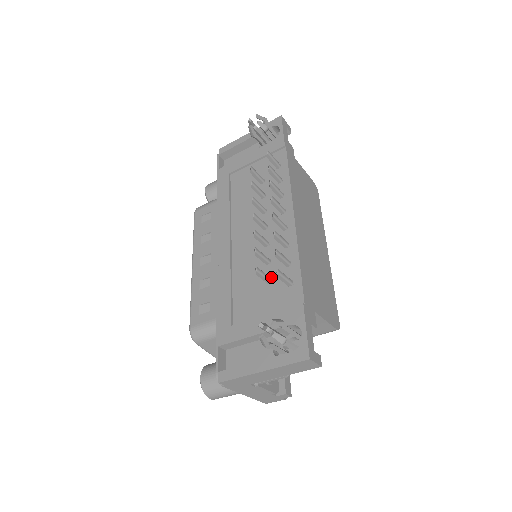
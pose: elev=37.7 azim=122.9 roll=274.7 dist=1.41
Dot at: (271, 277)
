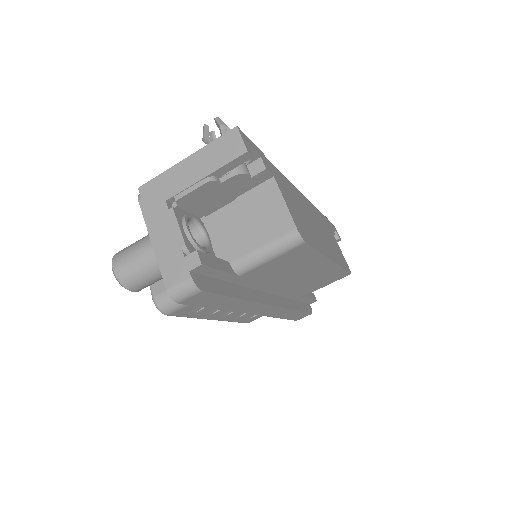
Dot at: occluded
